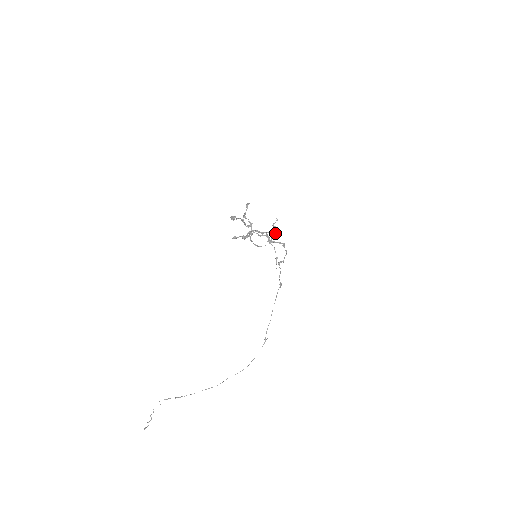
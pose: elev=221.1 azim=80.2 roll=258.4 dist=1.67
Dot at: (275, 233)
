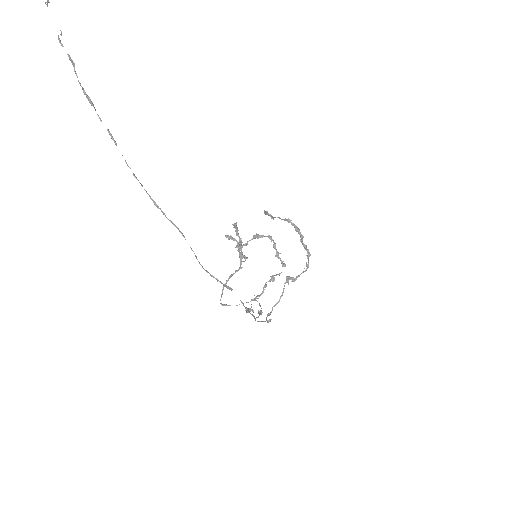
Dot at: (285, 265)
